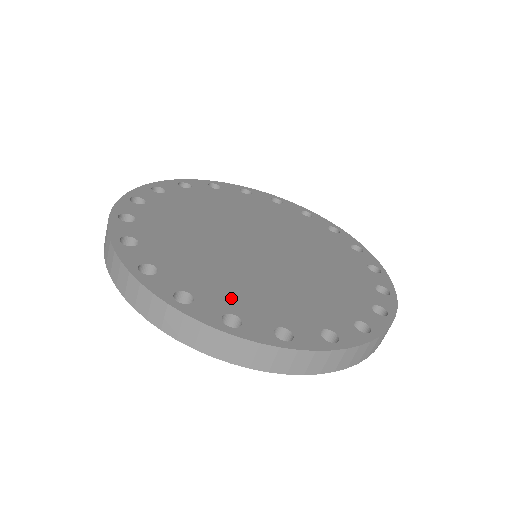
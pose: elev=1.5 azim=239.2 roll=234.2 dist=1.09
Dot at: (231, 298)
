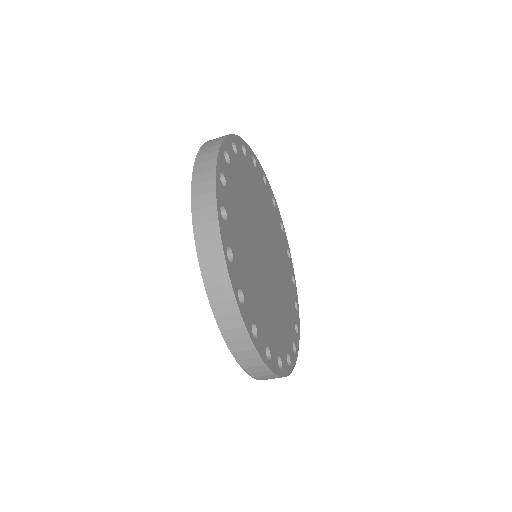
Dot at: (246, 279)
